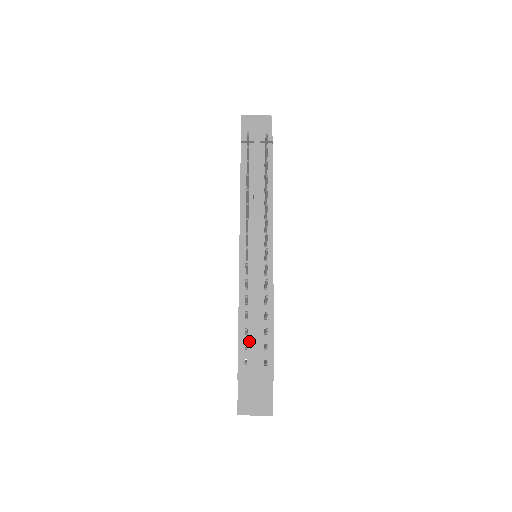
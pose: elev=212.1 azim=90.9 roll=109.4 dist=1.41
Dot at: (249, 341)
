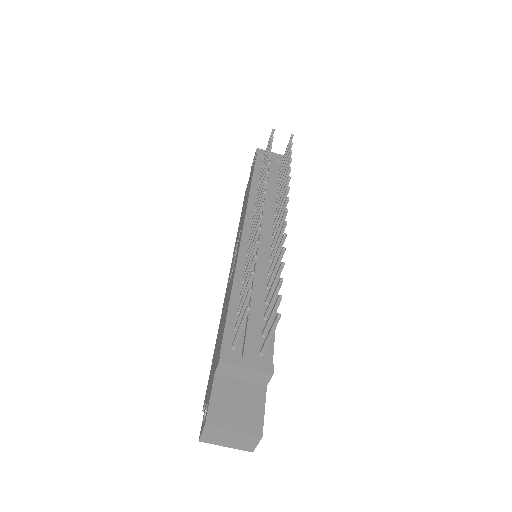
Dot at: occluded
